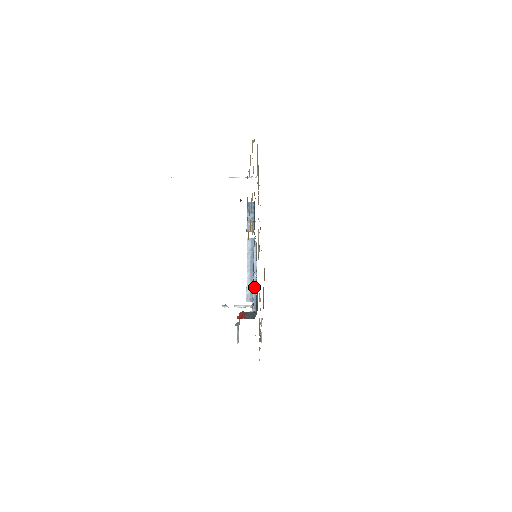
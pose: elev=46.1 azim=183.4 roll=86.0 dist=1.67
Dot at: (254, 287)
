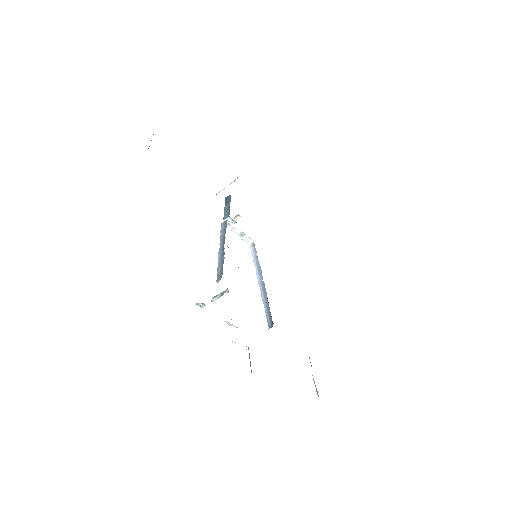
Dot at: (264, 296)
